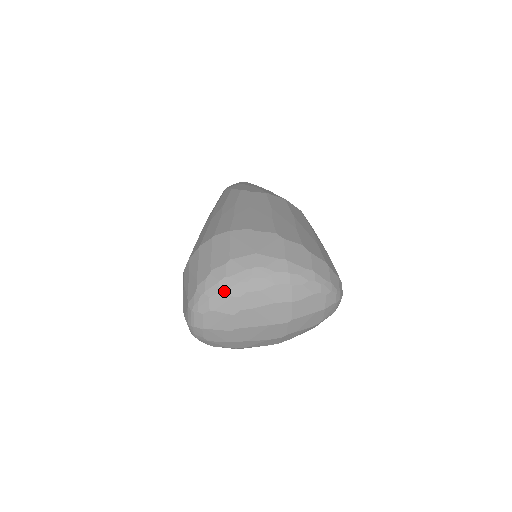
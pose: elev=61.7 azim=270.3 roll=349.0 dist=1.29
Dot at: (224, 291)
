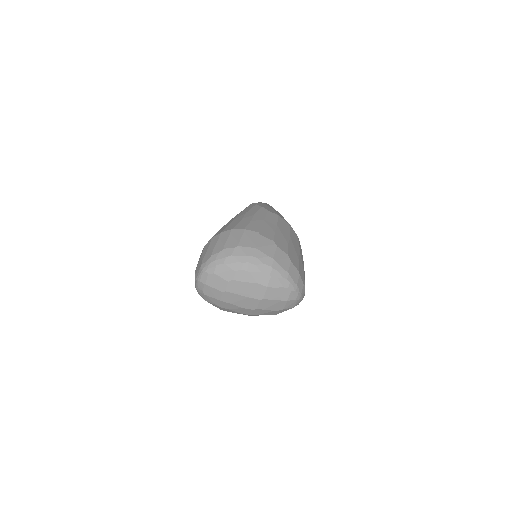
Dot at: (227, 264)
